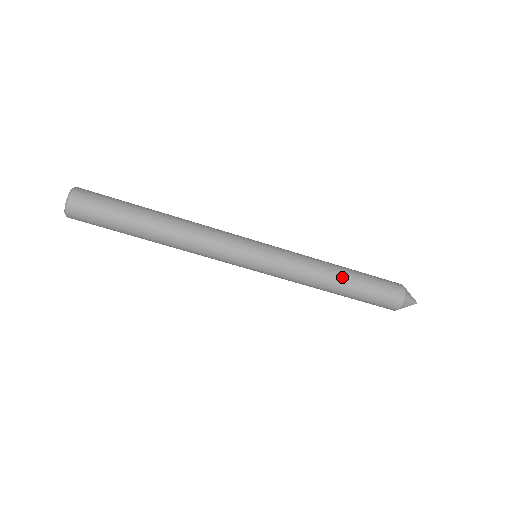
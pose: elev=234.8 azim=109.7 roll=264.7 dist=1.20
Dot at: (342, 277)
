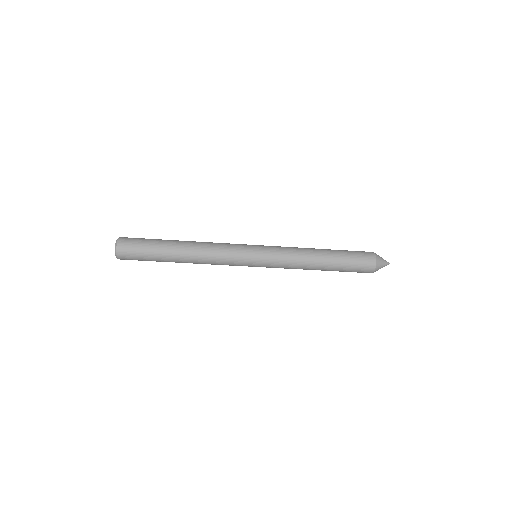
Dot at: (322, 267)
